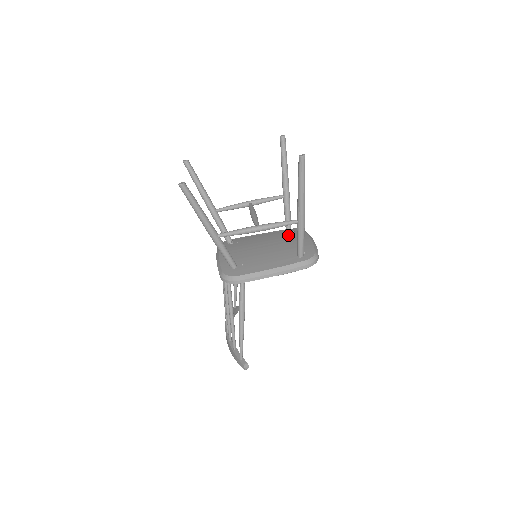
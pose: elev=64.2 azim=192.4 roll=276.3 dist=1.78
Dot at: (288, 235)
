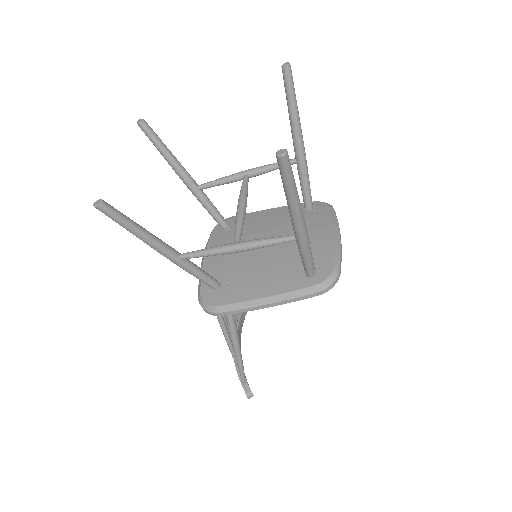
Dot at: (305, 220)
